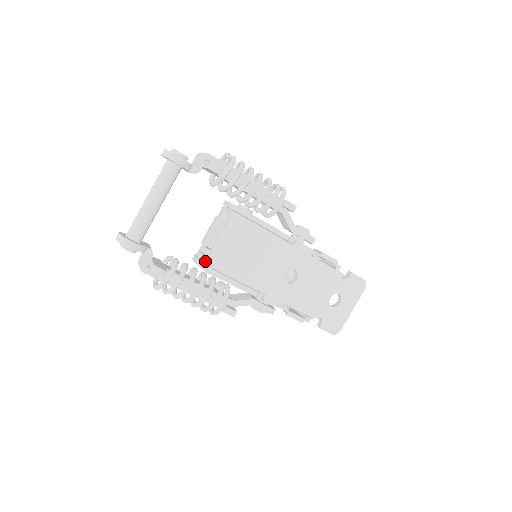
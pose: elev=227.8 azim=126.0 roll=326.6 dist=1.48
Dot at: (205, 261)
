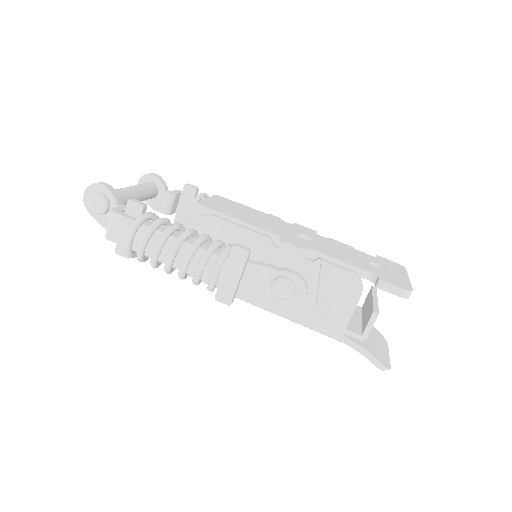
Dot at: (194, 204)
